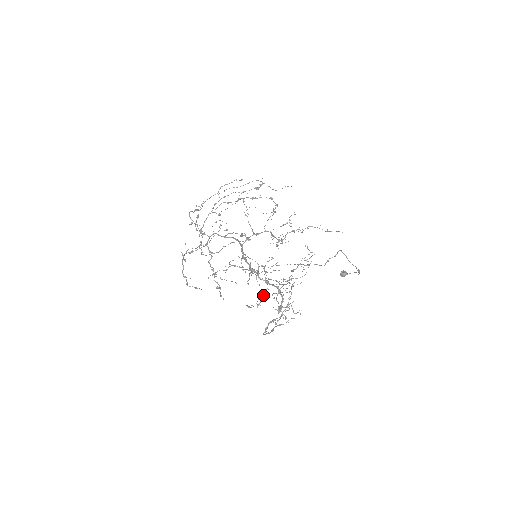
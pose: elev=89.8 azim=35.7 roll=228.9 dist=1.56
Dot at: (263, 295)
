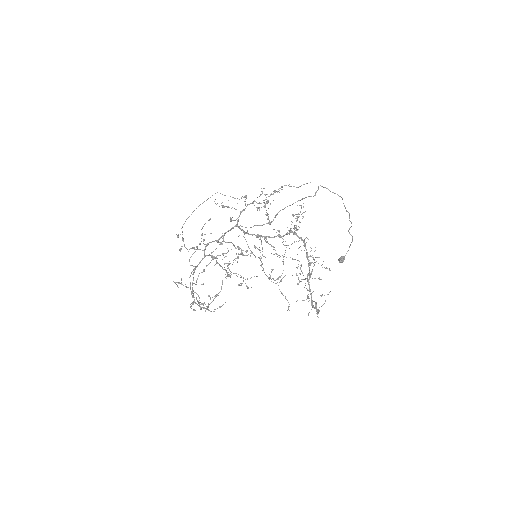
Dot at: occluded
